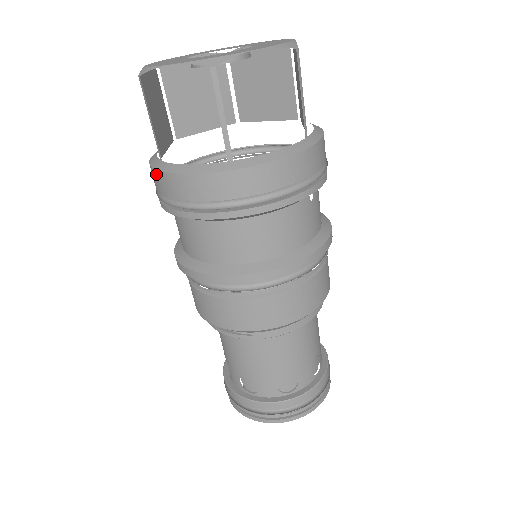
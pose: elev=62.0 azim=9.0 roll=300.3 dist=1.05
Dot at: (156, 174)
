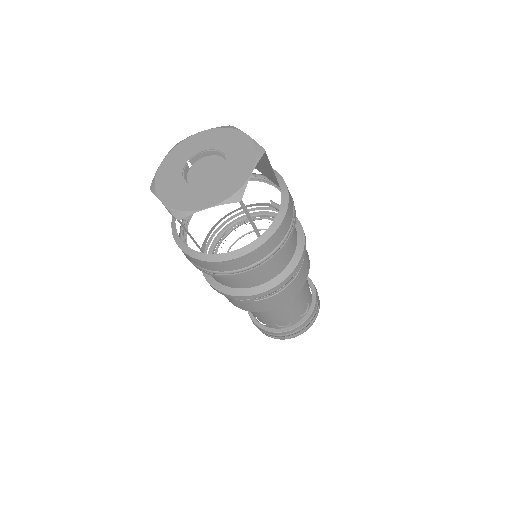
Dot at: (206, 263)
